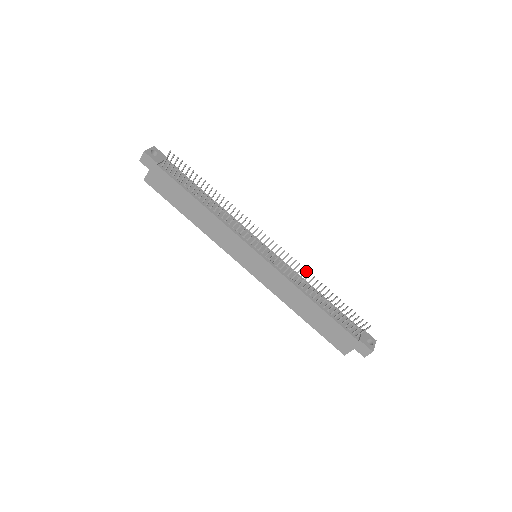
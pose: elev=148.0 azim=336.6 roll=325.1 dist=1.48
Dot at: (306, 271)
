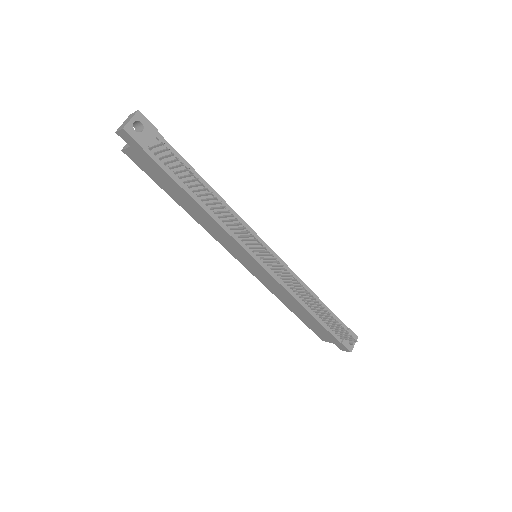
Dot at: (309, 293)
